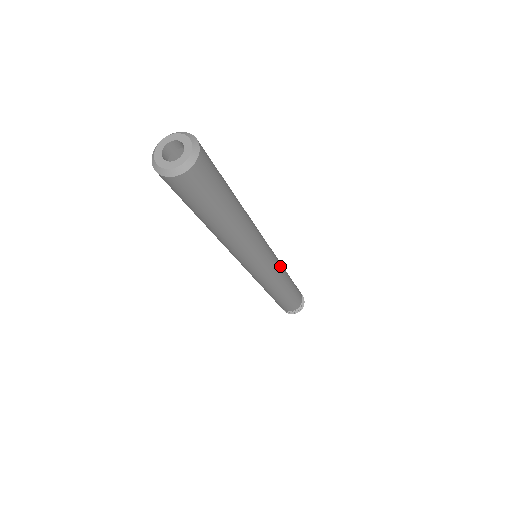
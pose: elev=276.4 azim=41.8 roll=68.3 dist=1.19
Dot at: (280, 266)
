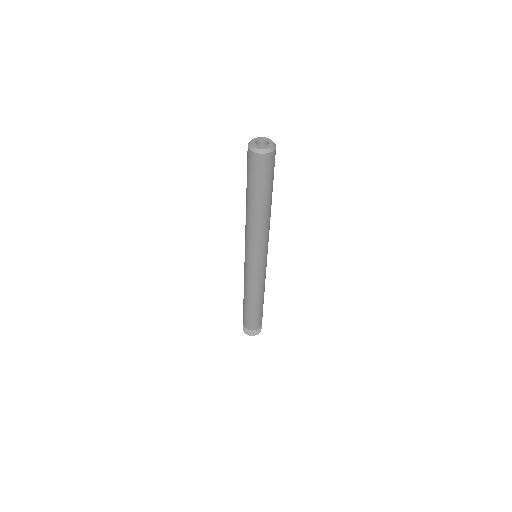
Dot at: (263, 279)
